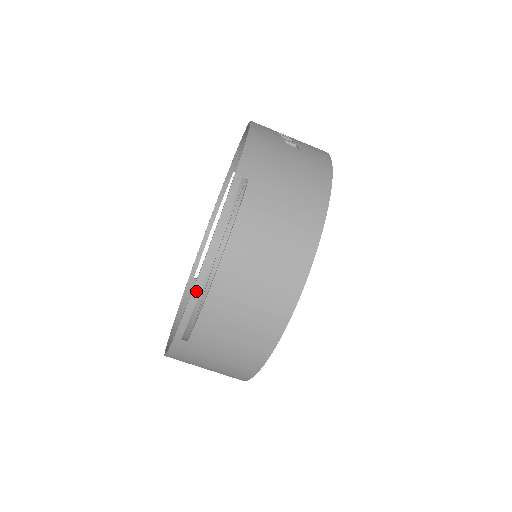
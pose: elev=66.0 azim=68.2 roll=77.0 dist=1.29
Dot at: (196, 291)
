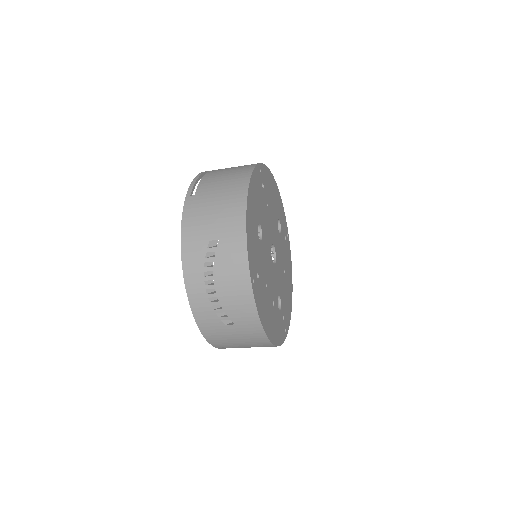
Dot at: occluded
